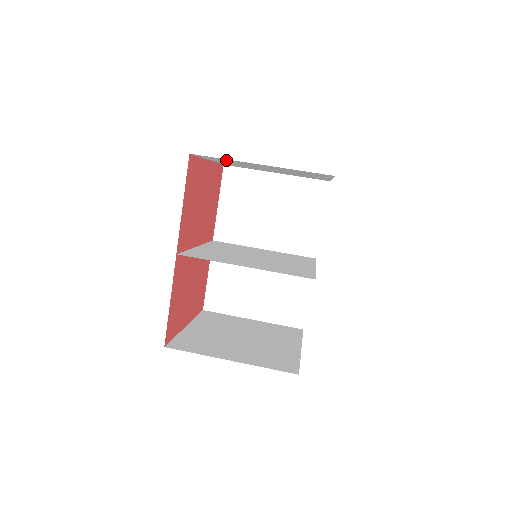
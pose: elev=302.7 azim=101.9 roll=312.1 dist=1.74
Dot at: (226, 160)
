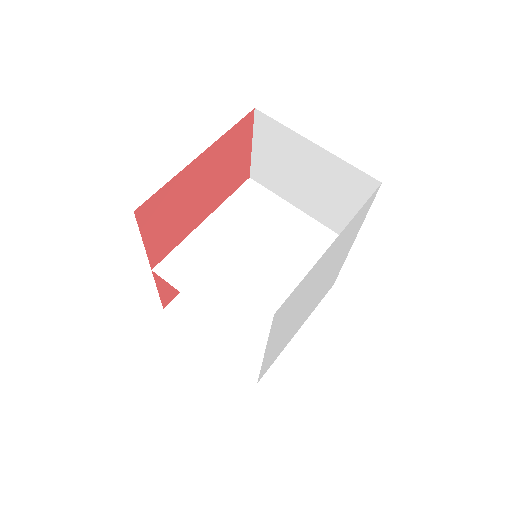
Dot at: occluded
